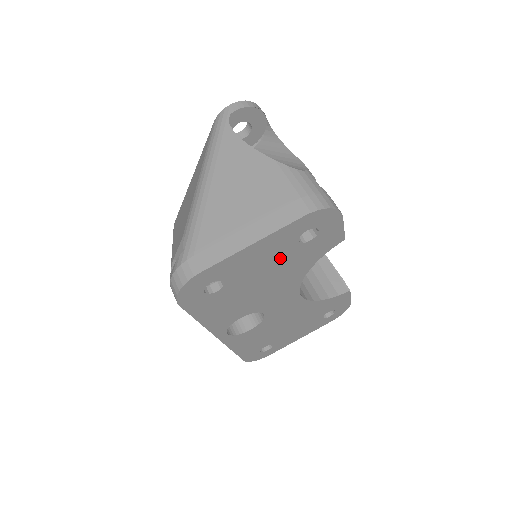
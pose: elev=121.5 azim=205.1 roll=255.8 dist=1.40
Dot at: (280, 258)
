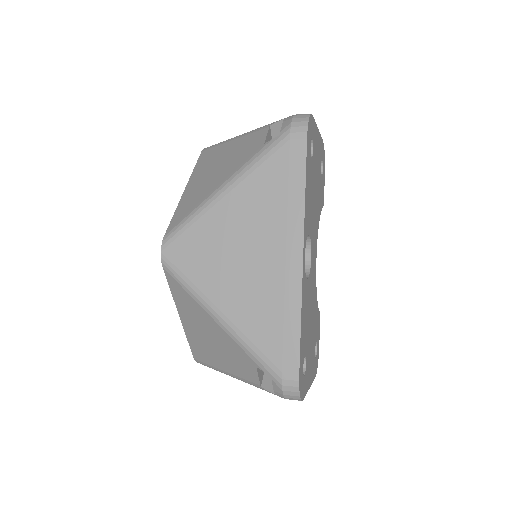
Dot at: (318, 172)
